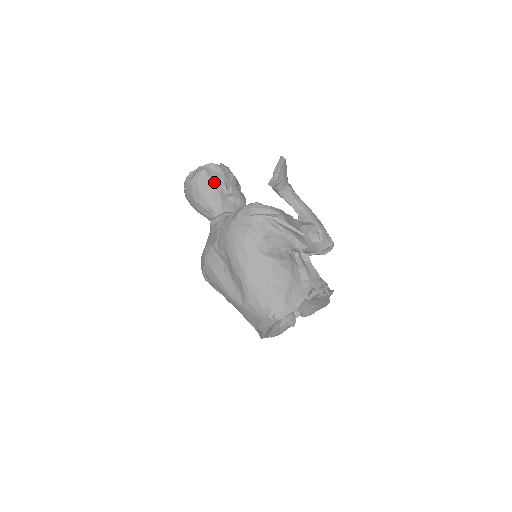
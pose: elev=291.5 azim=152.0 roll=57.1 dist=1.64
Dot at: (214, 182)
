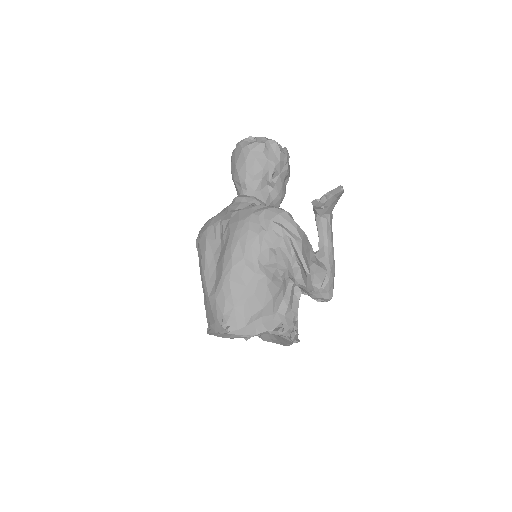
Dot at: (265, 162)
